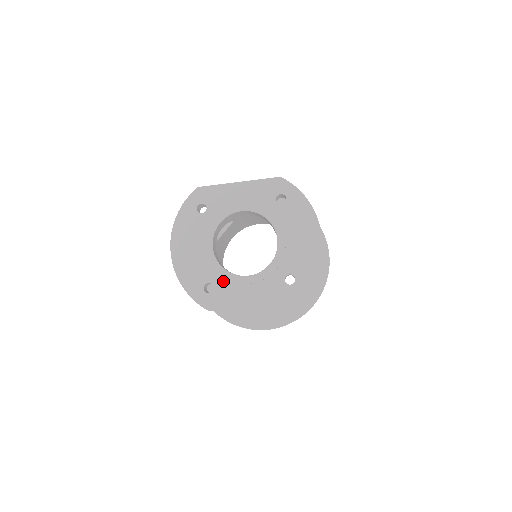
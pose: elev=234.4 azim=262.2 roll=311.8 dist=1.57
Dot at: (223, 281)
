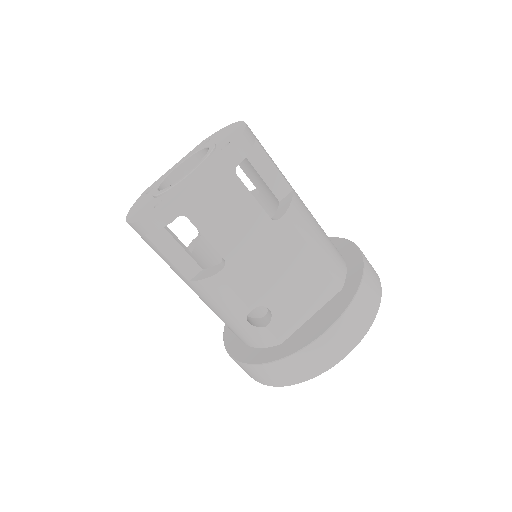
Dot at: (170, 192)
